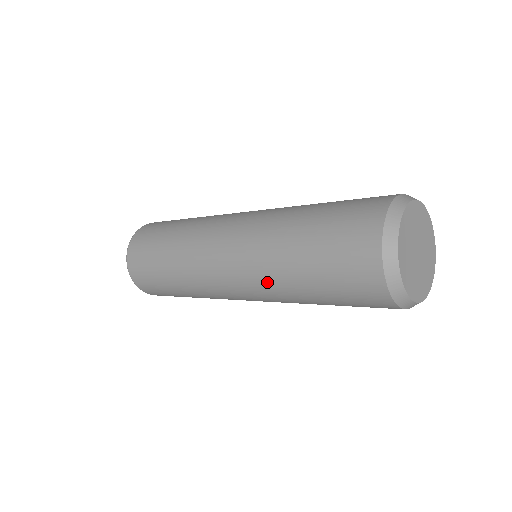
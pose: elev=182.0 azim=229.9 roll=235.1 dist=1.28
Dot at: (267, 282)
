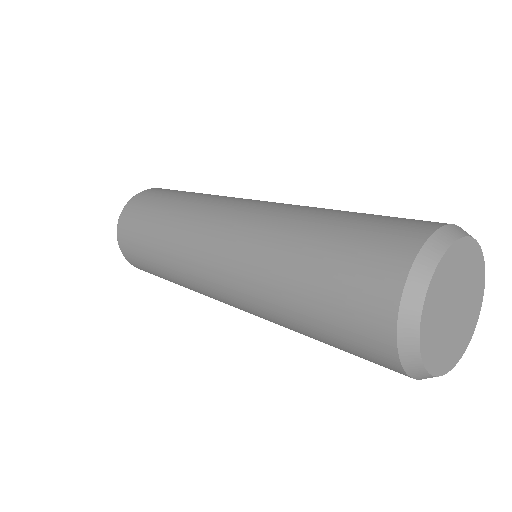
Dot at: (255, 253)
